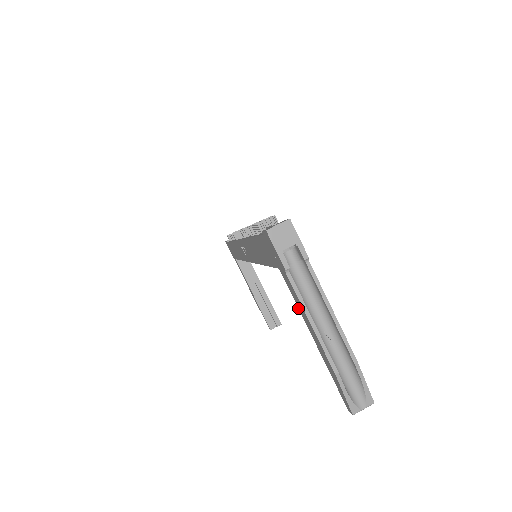
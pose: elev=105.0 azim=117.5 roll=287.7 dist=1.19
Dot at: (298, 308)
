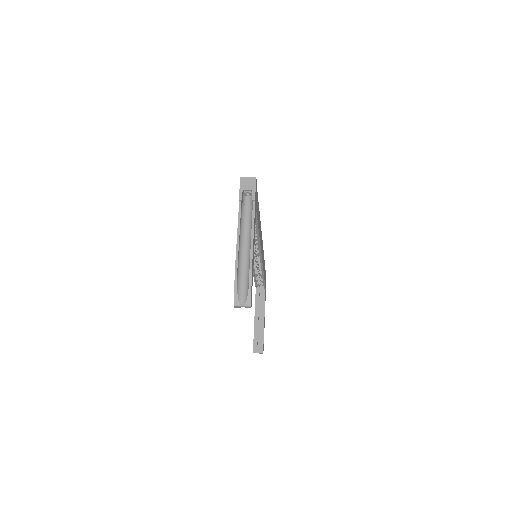
Dot at: occluded
